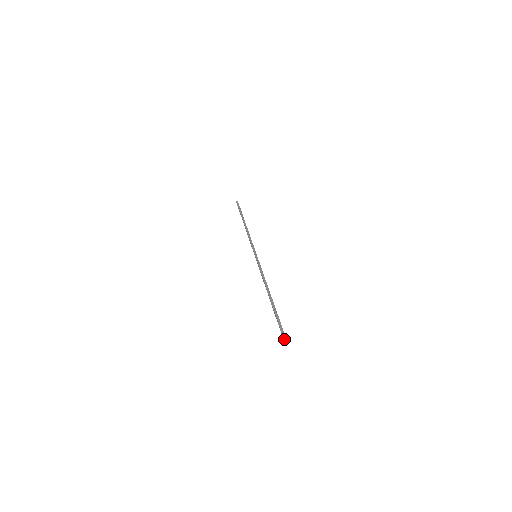
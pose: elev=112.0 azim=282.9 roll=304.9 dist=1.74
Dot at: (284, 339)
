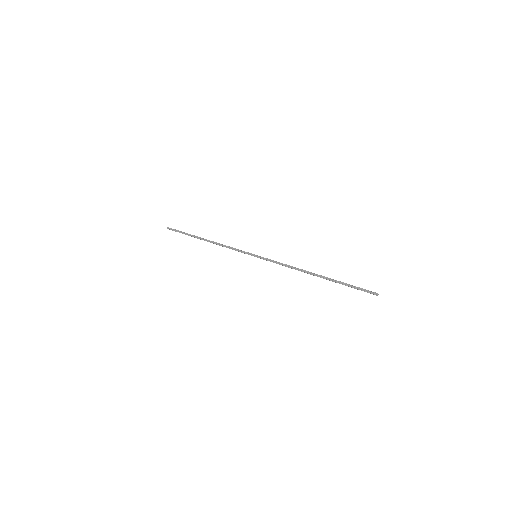
Dot at: occluded
